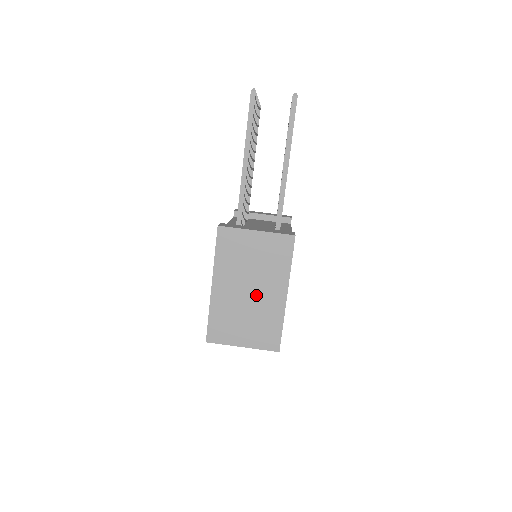
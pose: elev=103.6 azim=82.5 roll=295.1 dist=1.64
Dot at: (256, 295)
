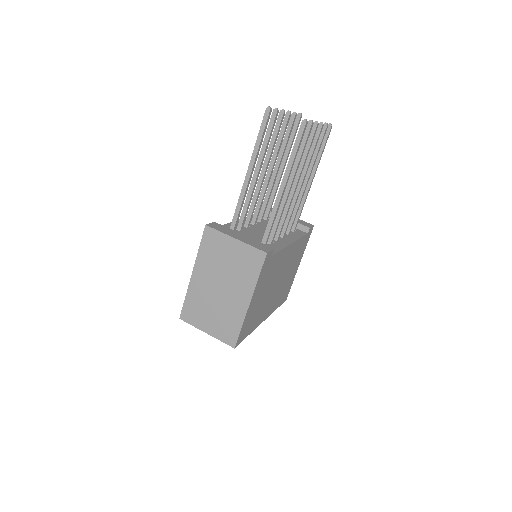
Dot at: (225, 294)
